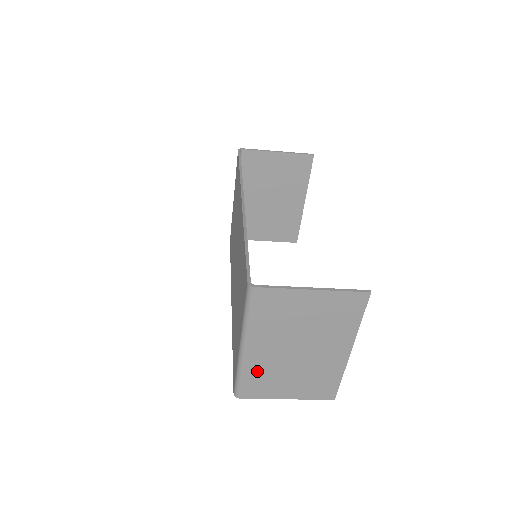
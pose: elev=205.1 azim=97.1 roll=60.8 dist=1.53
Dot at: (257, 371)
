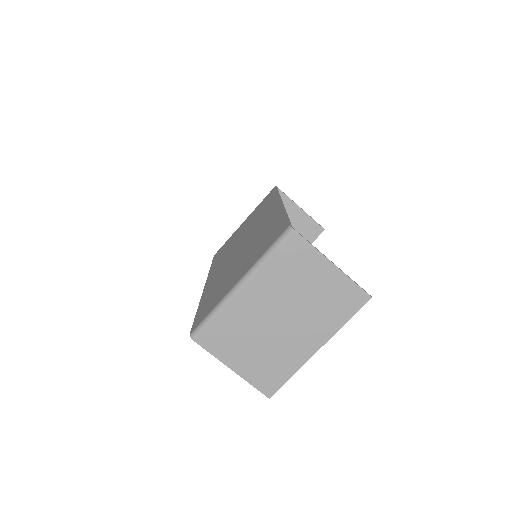
Dot at: (232, 319)
